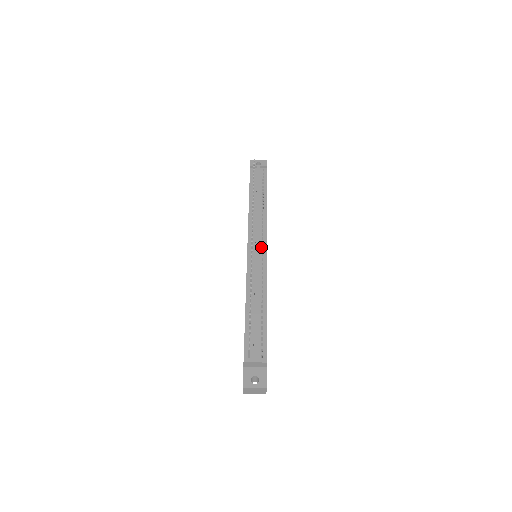
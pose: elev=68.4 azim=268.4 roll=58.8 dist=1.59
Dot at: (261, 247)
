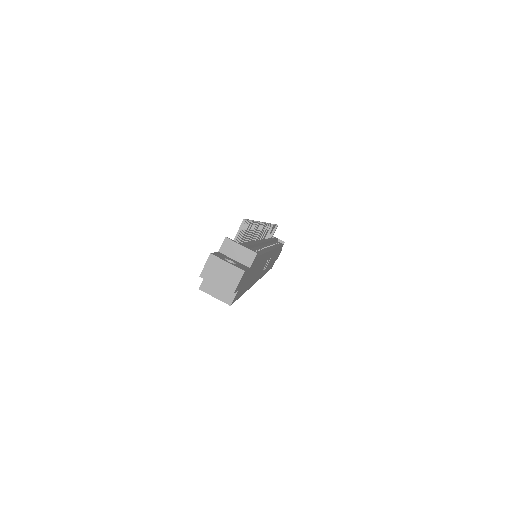
Dot at: (268, 245)
